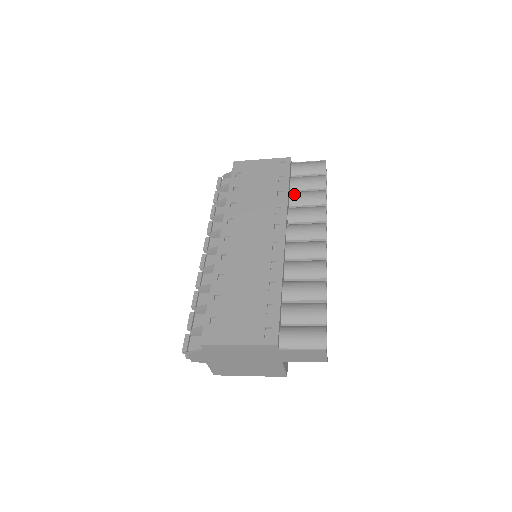
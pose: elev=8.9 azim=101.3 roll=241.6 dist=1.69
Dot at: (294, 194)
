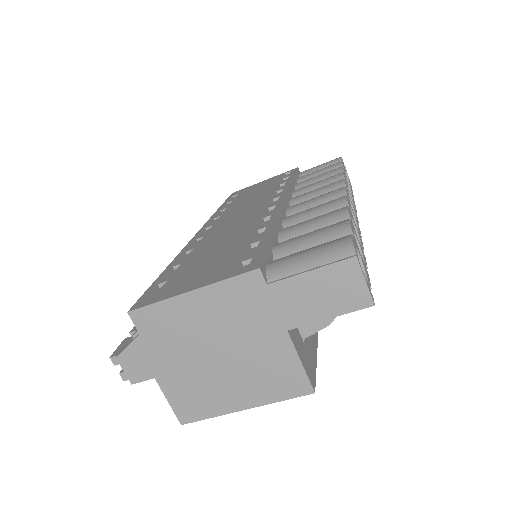
Dot at: occluded
